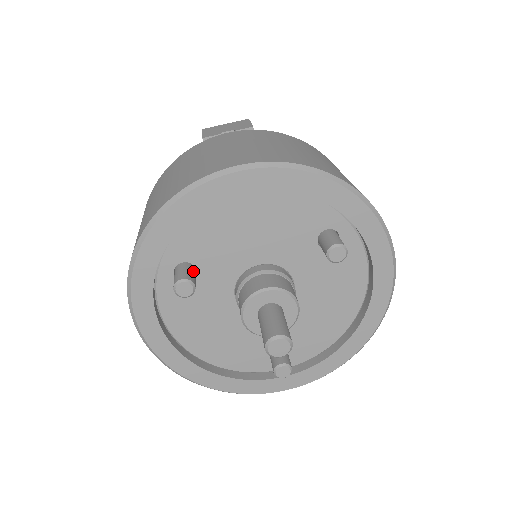
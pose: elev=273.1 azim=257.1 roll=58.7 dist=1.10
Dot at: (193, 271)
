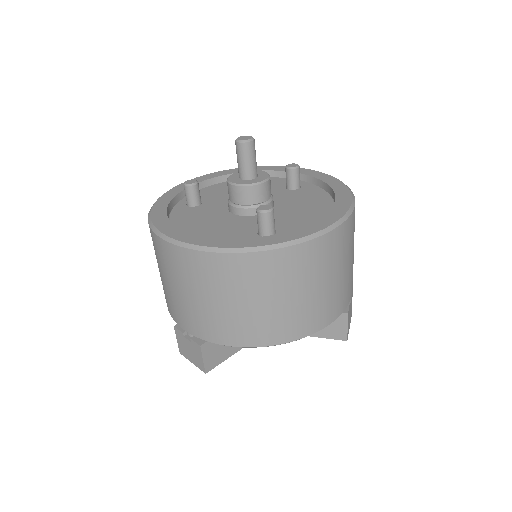
Dot at: occluded
